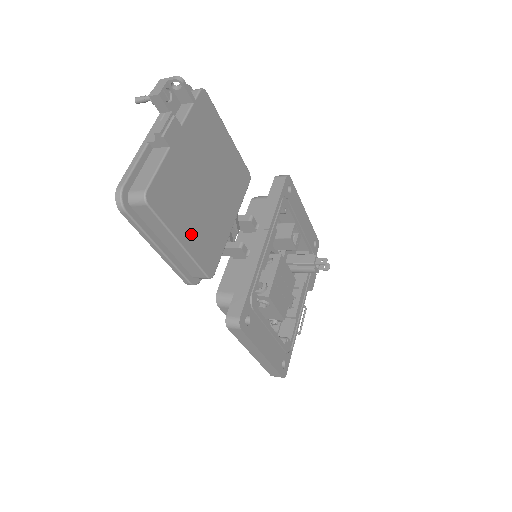
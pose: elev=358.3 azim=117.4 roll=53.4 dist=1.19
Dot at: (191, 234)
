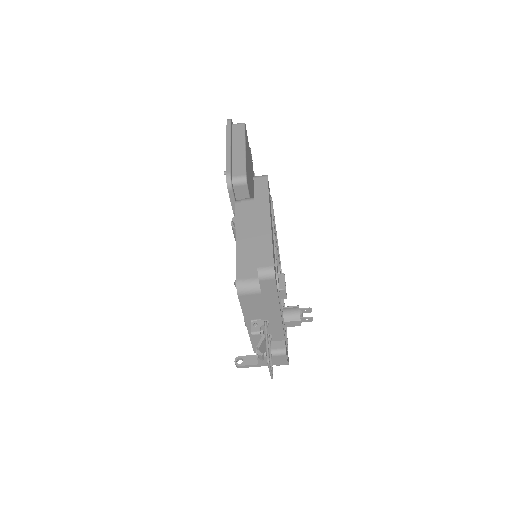
Dot at: (247, 161)
